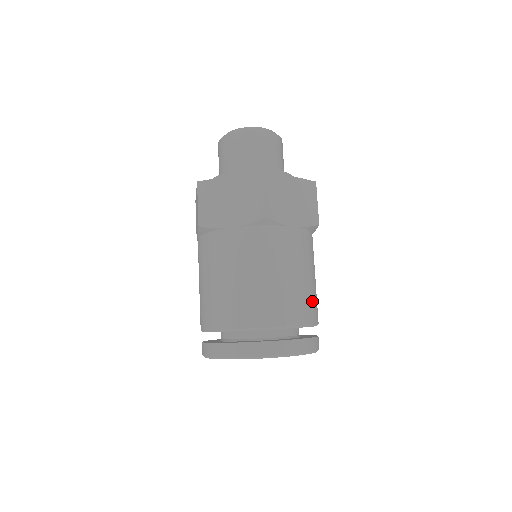
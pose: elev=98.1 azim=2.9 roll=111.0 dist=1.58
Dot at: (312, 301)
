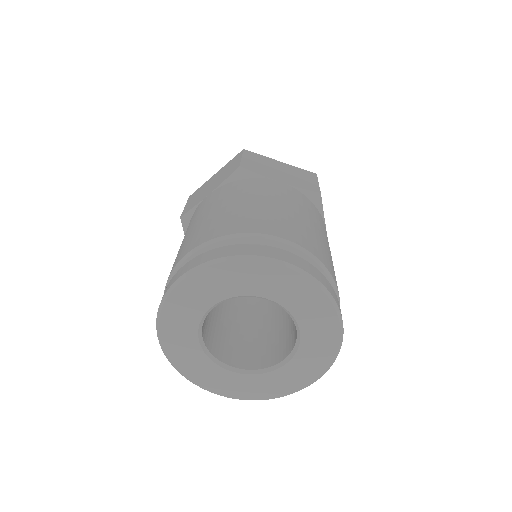
Dot at: occluded
